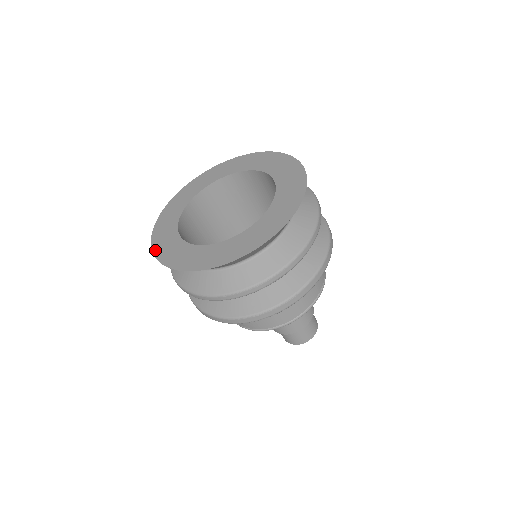
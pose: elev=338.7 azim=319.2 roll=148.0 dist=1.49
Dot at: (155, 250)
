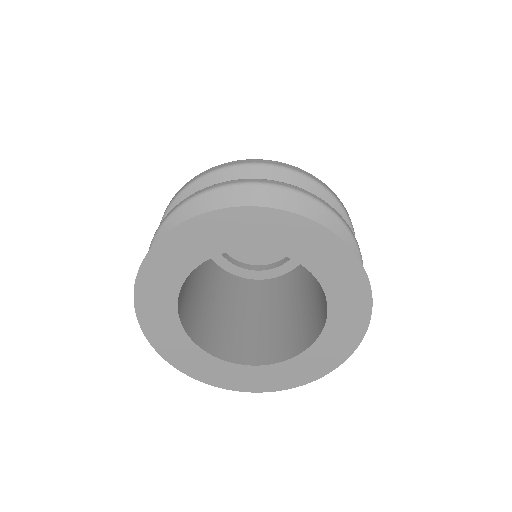
Dot at: (212, 384)
